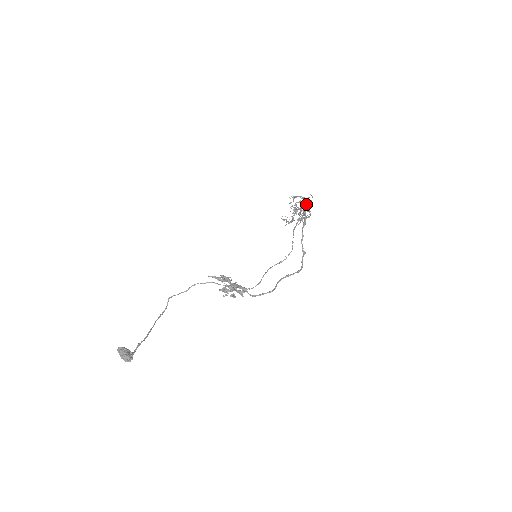
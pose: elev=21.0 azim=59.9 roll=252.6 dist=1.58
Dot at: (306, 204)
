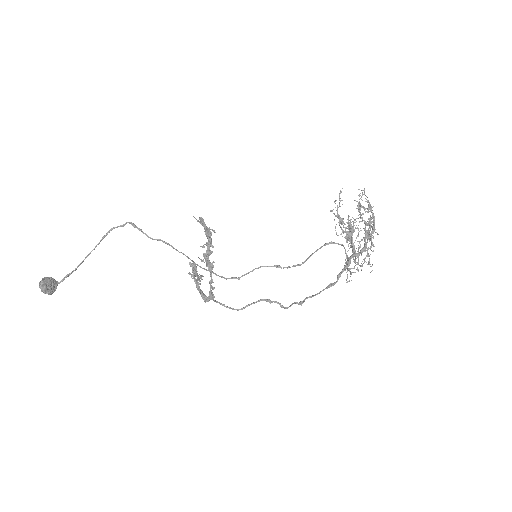
Dot at: occluded
